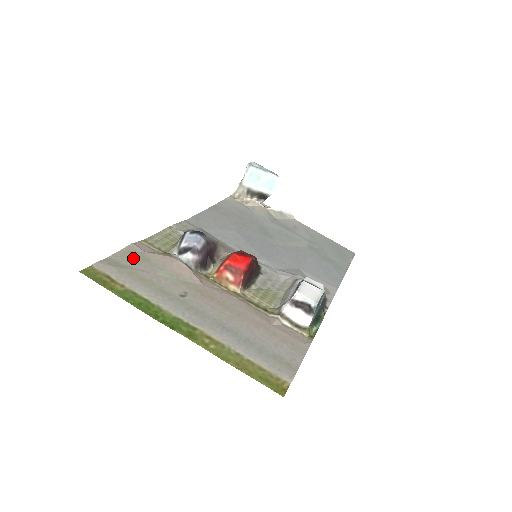
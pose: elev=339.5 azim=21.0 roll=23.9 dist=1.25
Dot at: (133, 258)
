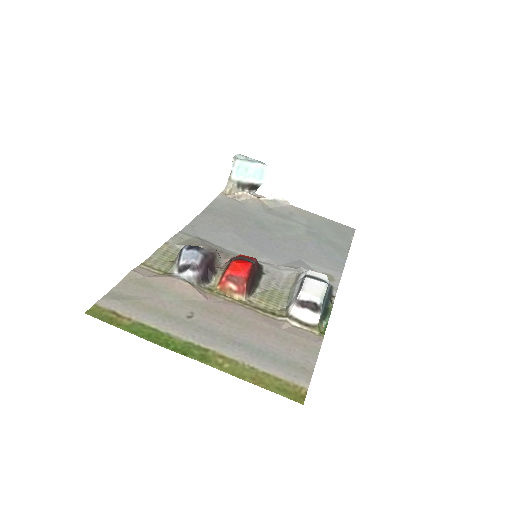
Dot at: (135, 286)
